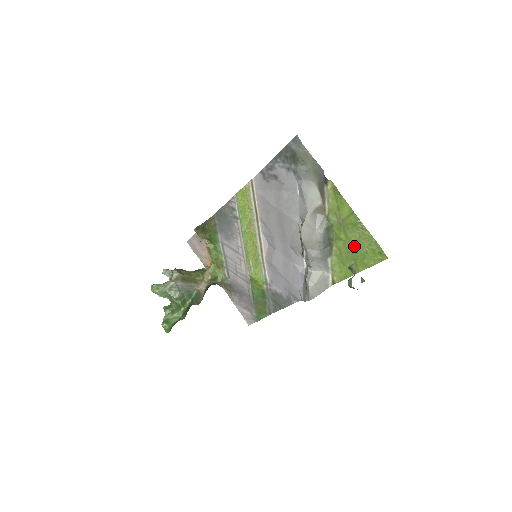
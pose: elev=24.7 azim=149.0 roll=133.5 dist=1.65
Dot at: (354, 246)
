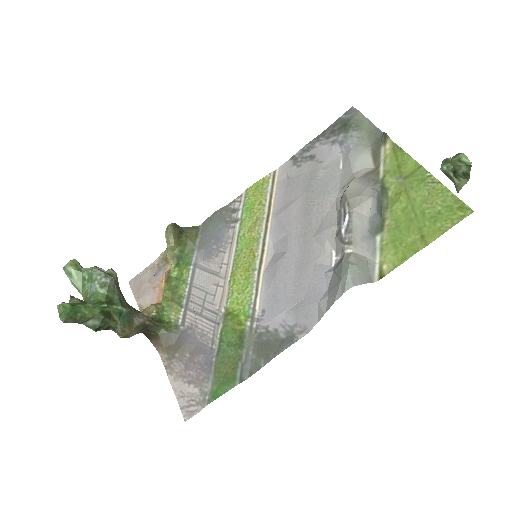
Dot at: (420, 208)
